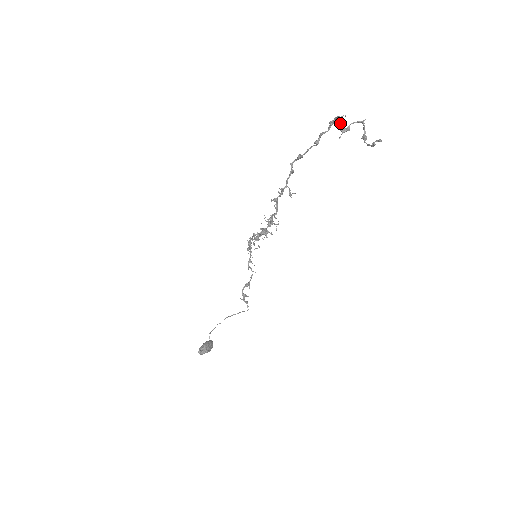
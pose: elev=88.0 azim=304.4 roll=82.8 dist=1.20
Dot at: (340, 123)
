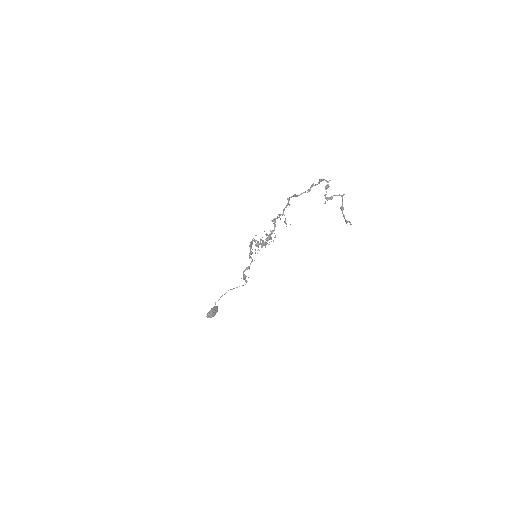
Dot at: (326, 189)
